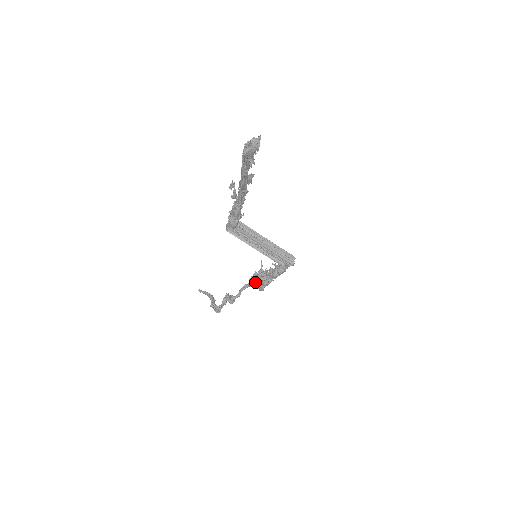
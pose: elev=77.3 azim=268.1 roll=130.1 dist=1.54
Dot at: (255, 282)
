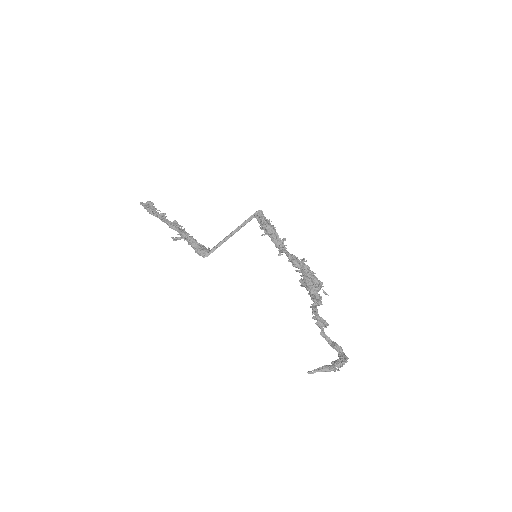
Dot at: (309, 288)
